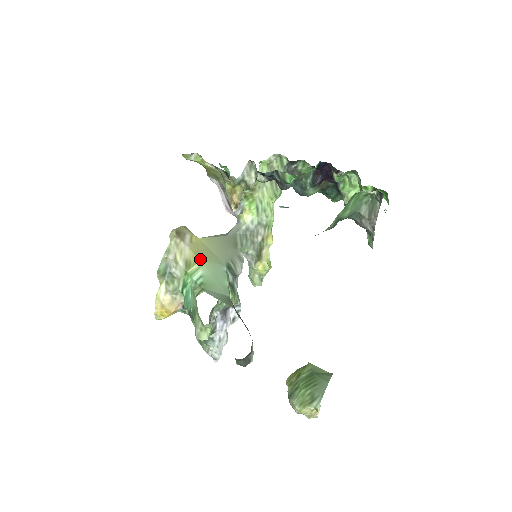
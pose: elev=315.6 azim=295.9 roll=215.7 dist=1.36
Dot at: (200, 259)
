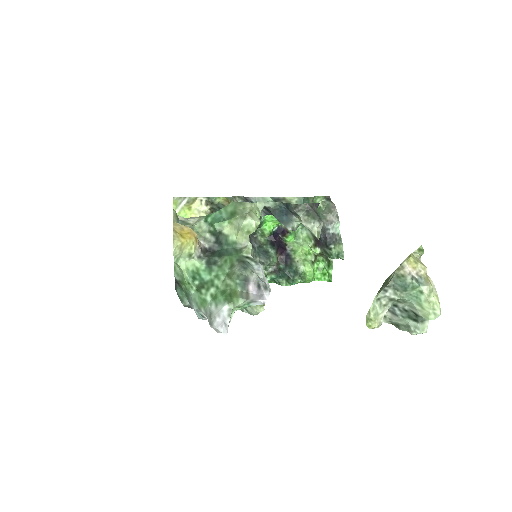
Dot at: occluded
